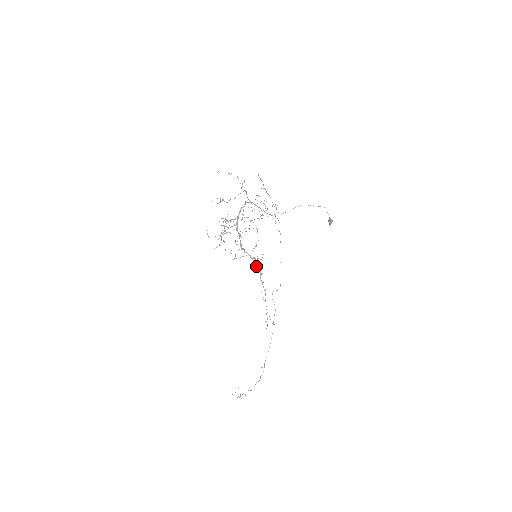
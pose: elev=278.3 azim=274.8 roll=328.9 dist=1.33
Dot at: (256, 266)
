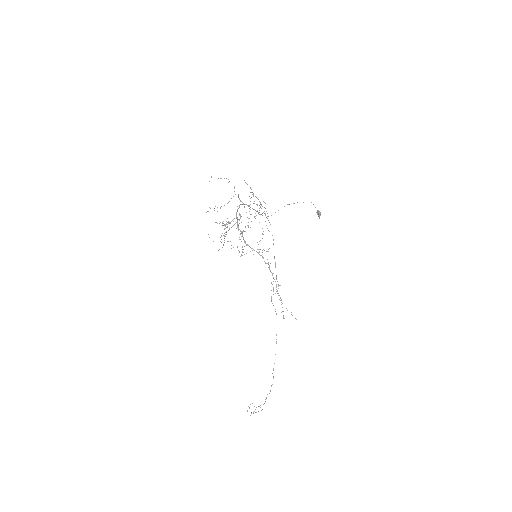
Dot at: occluded
